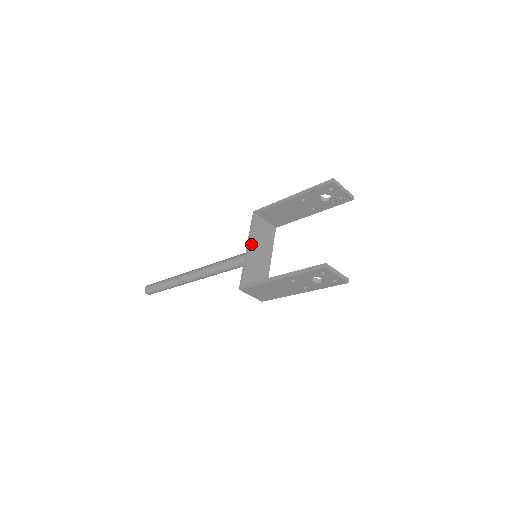
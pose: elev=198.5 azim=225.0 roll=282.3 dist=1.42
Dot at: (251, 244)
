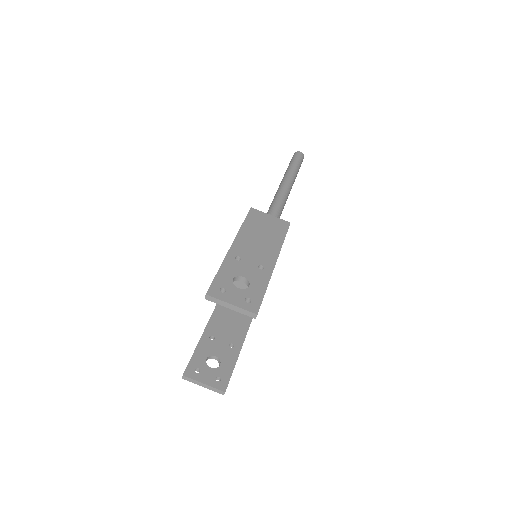
Dot at: occluded
